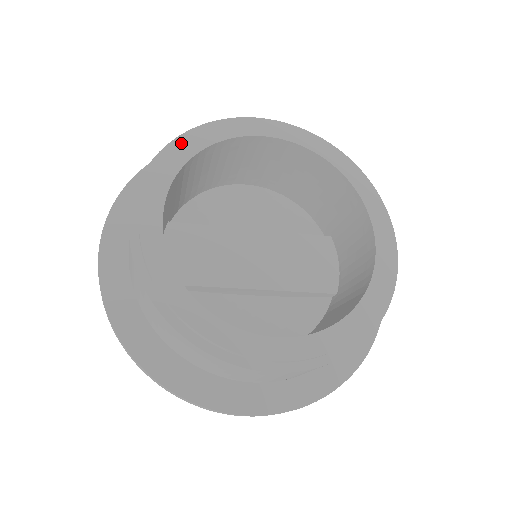
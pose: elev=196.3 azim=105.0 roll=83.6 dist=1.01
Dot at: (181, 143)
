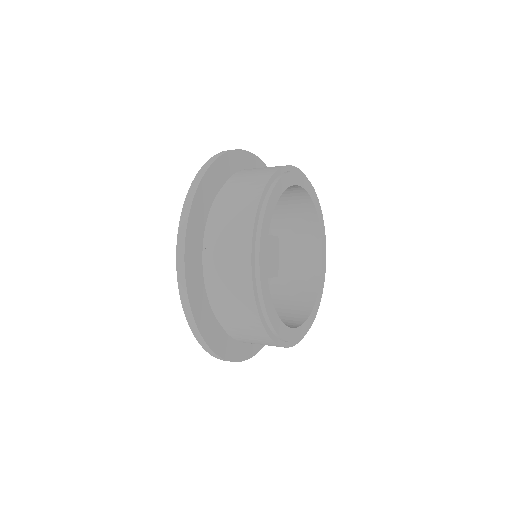
Dot at: (272, 193)
